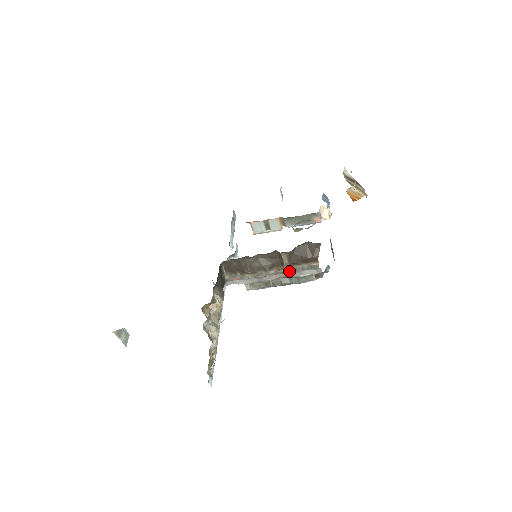
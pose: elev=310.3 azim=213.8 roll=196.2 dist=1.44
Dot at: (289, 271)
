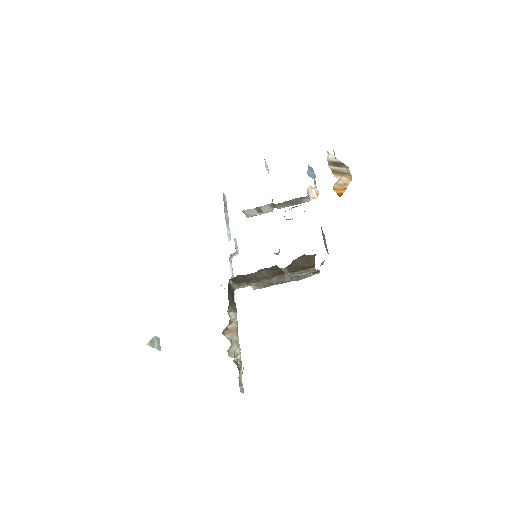
Dot at: occluded
